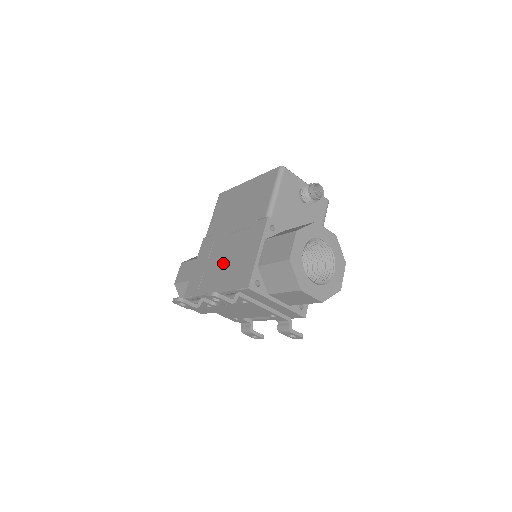
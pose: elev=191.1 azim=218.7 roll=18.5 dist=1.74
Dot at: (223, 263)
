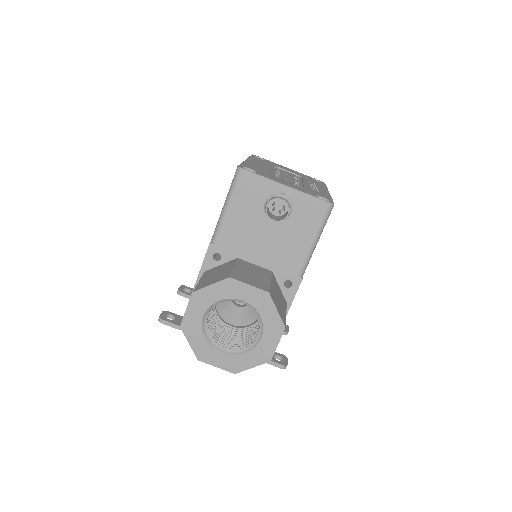
Dot at: occluded
